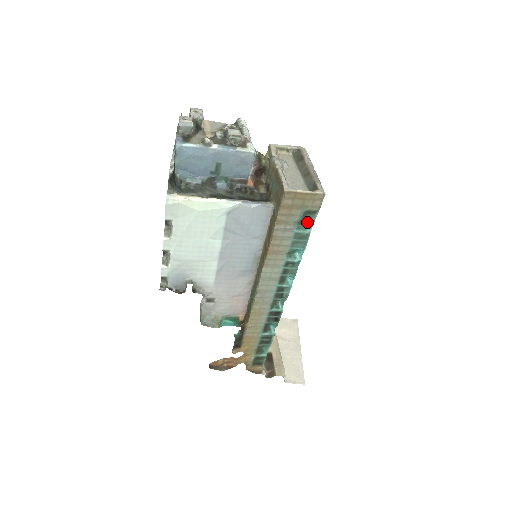
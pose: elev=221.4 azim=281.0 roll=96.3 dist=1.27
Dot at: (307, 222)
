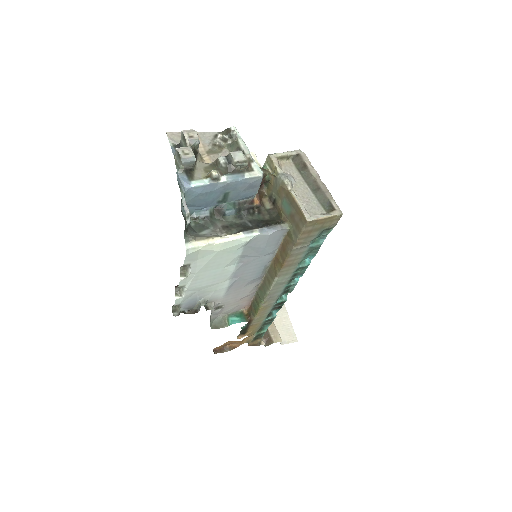
Dot at: (321, 236)
